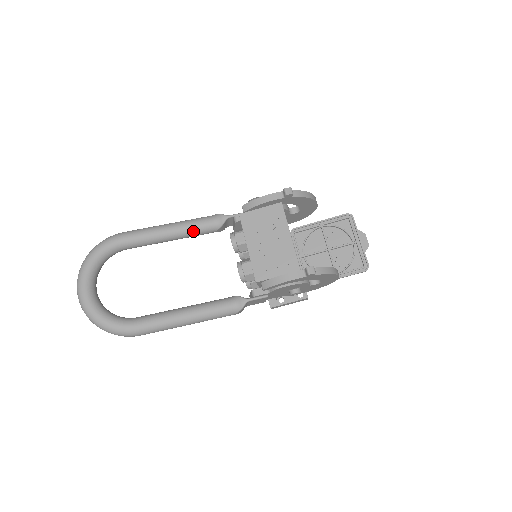
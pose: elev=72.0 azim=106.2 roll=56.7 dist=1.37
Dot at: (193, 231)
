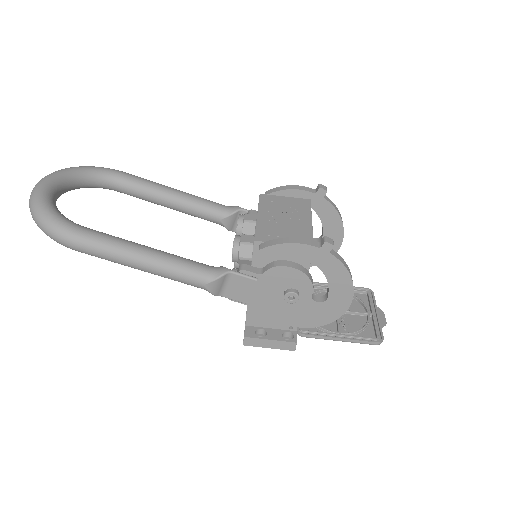
Dot at: (199, 205)
